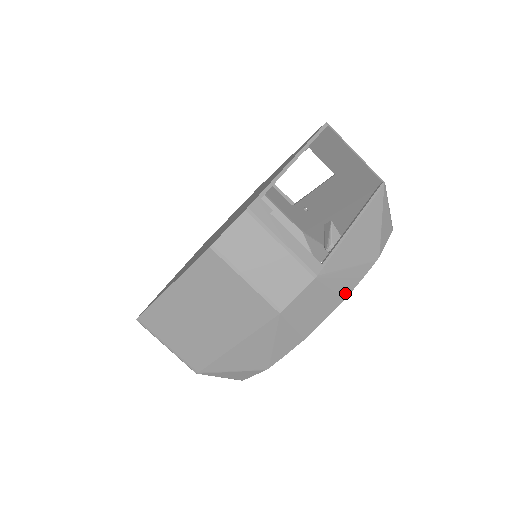
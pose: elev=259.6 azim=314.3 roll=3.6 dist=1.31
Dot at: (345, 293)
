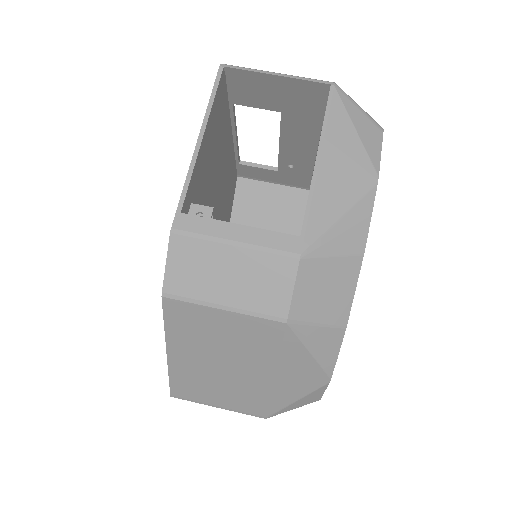
Dot at: (358, 249)
